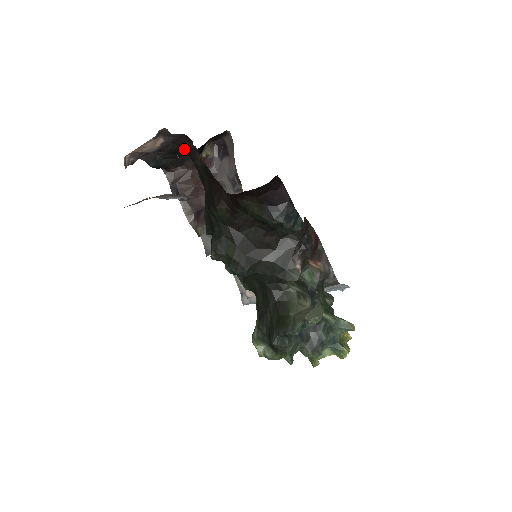
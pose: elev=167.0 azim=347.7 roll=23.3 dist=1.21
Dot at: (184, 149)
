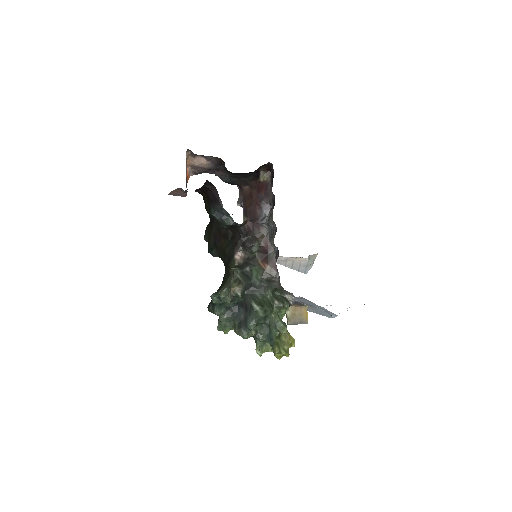
Dot at: (225, 169)
